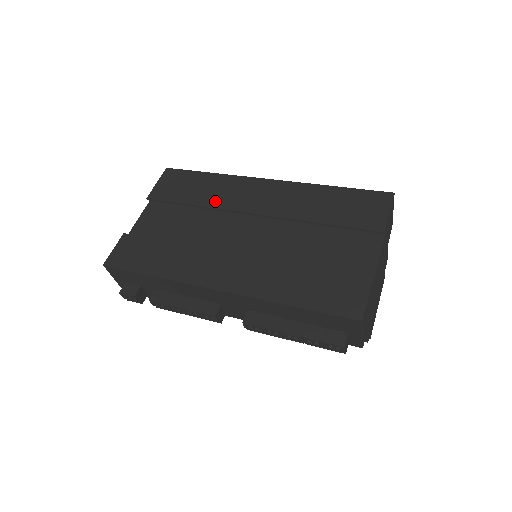
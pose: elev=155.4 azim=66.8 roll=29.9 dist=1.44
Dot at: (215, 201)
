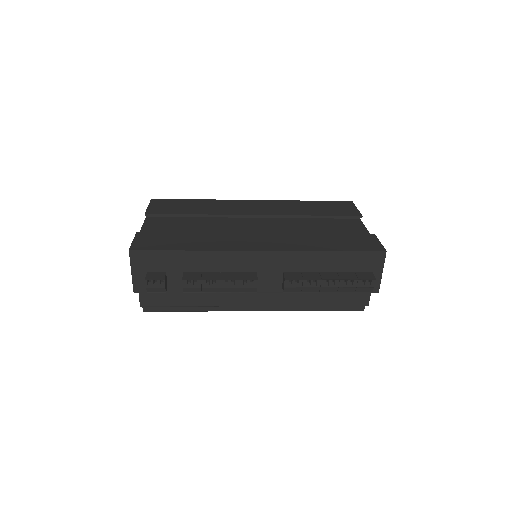
Dot at: (215, 211)
